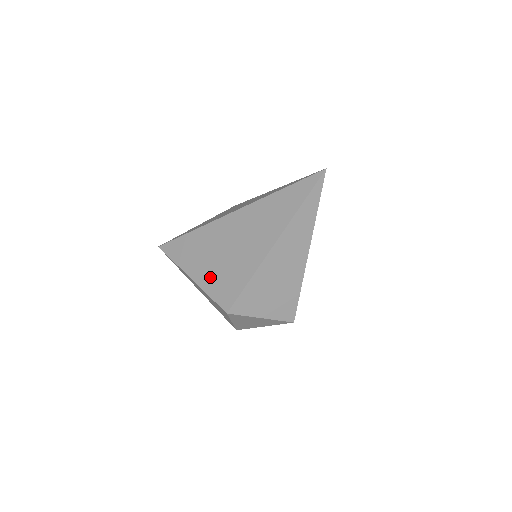
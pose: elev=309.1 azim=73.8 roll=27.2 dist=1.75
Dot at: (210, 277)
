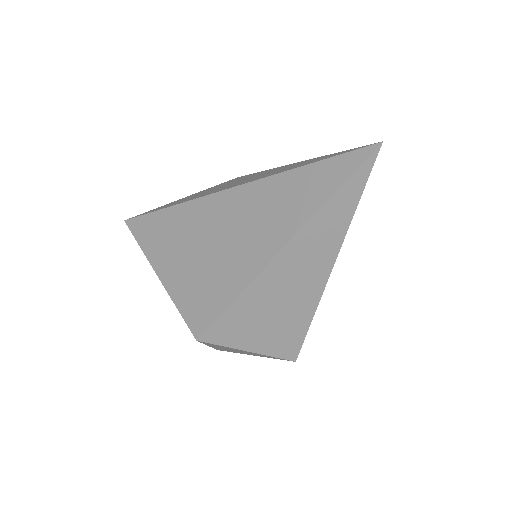
Dot at: (182, 280)
